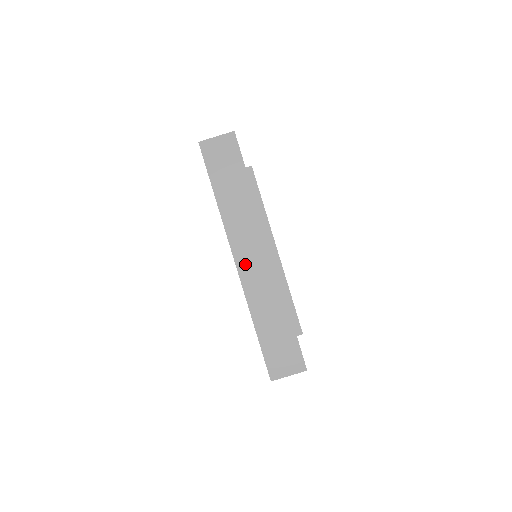
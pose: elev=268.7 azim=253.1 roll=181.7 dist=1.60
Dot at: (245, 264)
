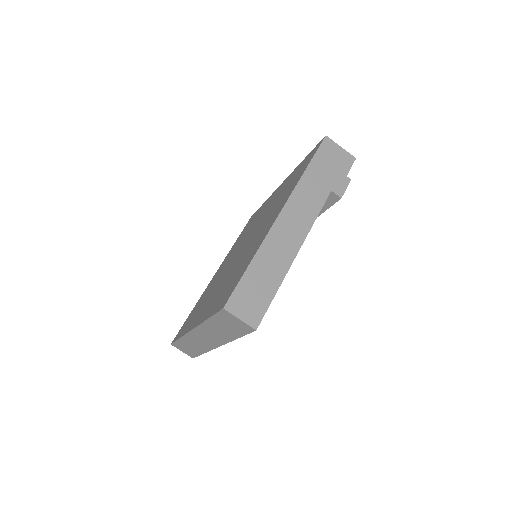
Dot at: (197, 335)
